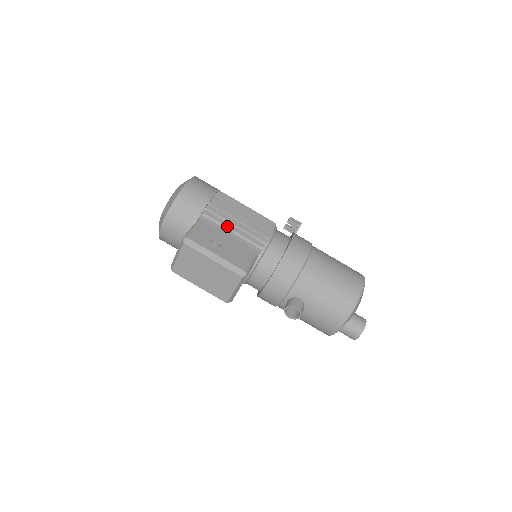
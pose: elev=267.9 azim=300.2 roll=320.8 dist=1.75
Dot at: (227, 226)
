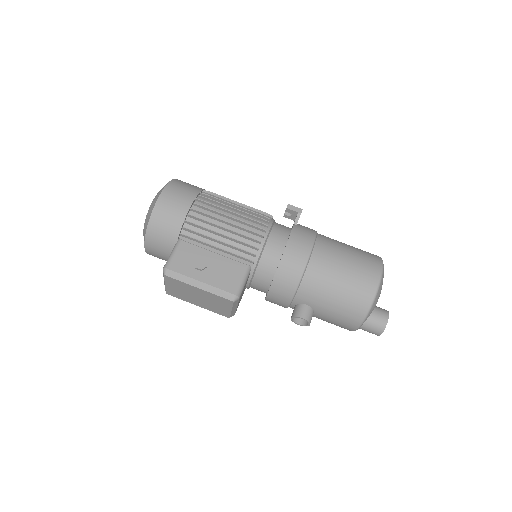
Dot at: (211, 240)
